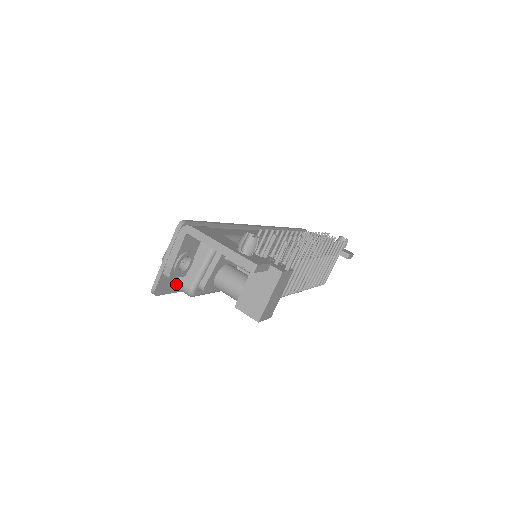
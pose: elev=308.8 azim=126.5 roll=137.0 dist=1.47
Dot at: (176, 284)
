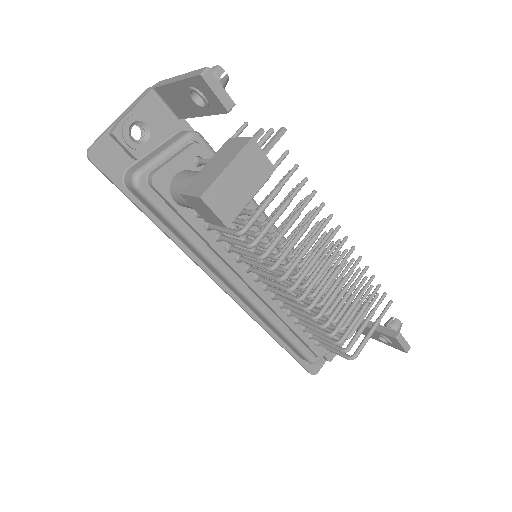
Dot at: (124, 174)
